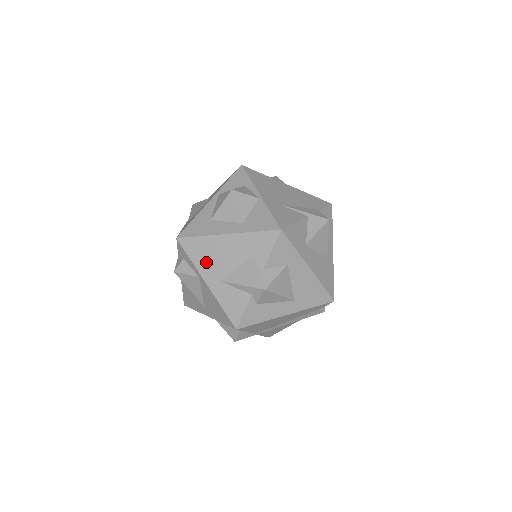
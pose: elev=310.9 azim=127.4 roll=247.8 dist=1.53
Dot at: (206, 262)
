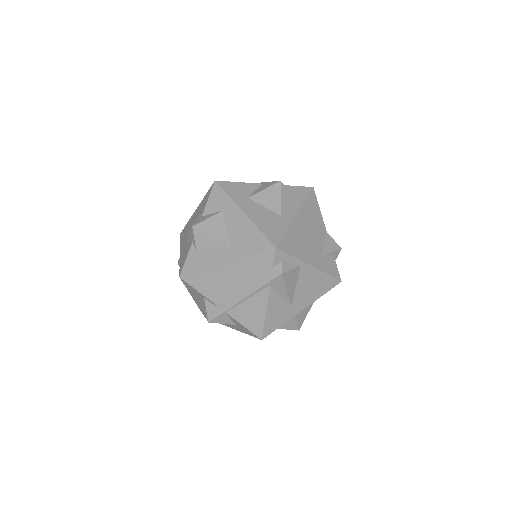
Dot at: (184, 237)
